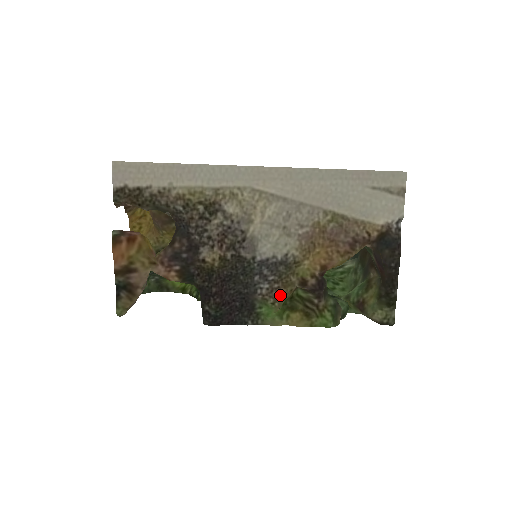
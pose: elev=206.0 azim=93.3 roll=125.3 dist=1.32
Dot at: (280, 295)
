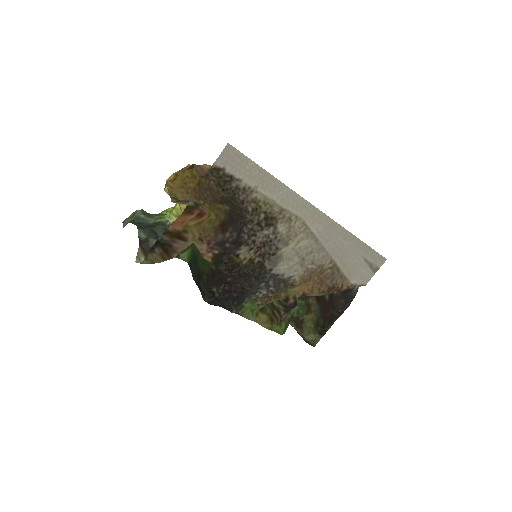
Dot at: (268, 302)
